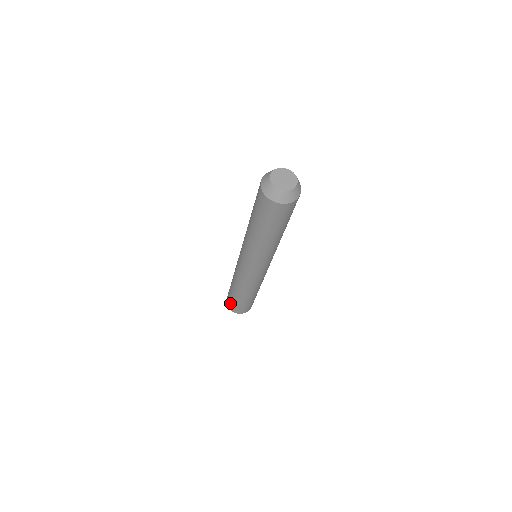
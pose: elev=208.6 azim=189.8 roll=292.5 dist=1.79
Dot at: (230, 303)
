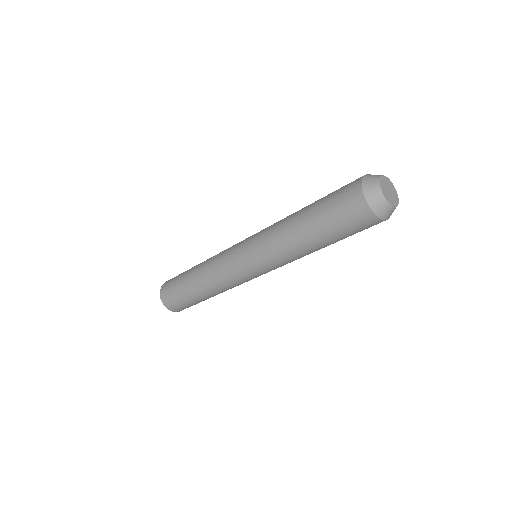
Dot at: (176, 304)
